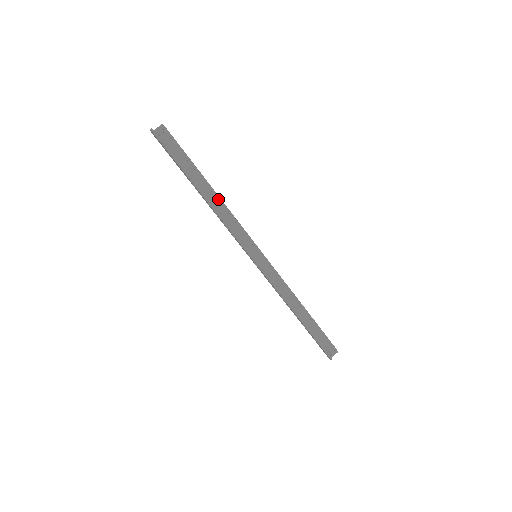
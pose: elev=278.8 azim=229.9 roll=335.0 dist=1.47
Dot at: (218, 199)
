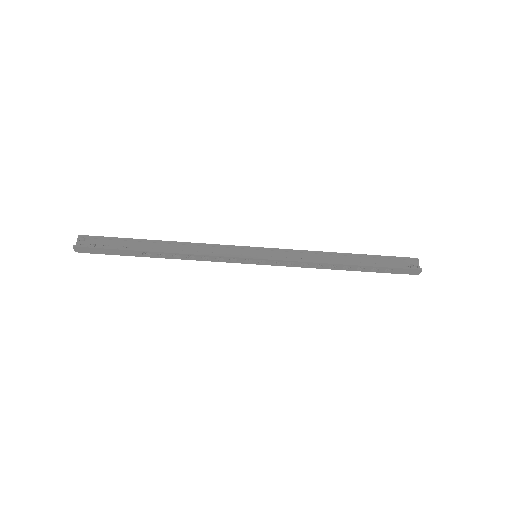
Dot at: (176, 243)
